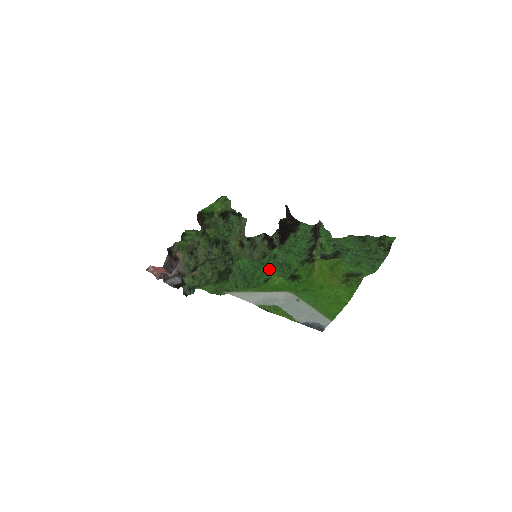
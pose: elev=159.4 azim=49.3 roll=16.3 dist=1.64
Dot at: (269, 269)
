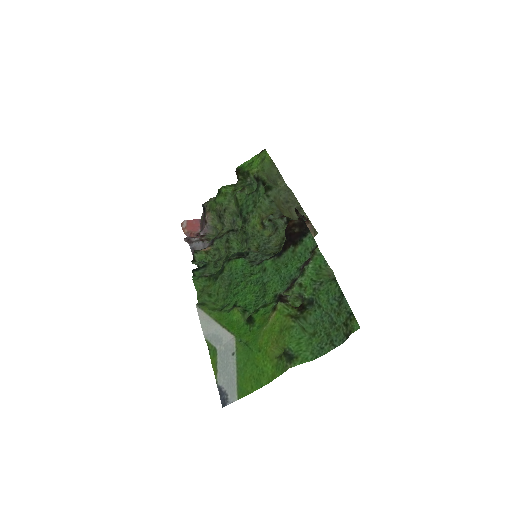
Dot at: (251, 286)
